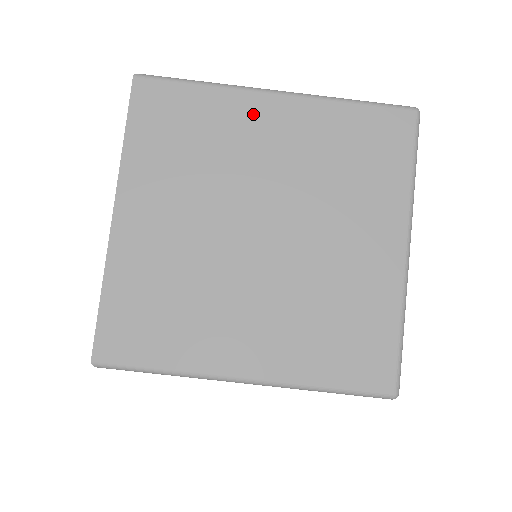
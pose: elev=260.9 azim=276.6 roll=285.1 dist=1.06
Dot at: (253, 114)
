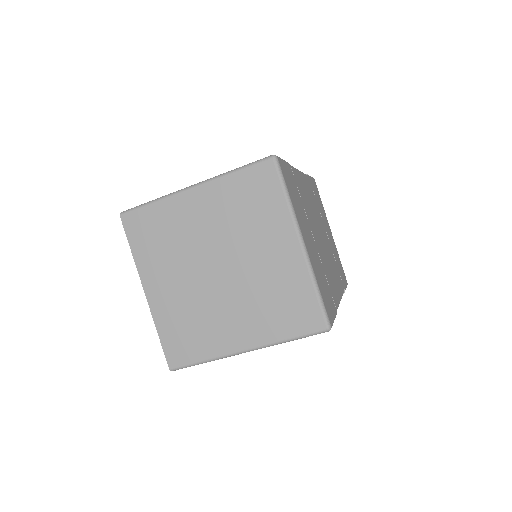
Dot at: (186, 206)
